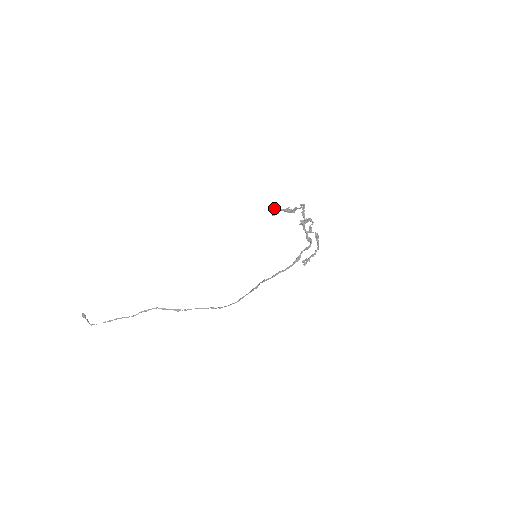
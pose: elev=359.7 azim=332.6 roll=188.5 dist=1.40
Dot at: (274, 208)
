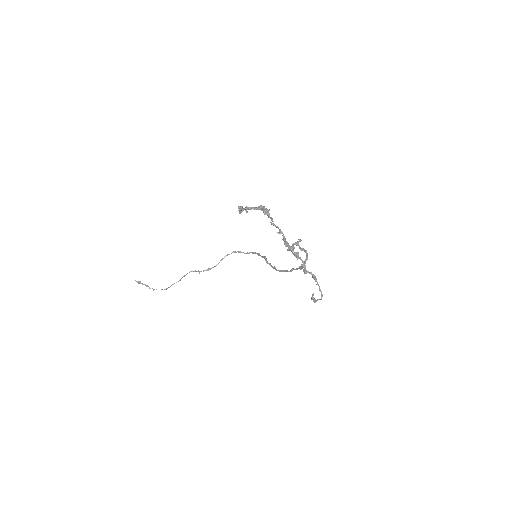
Dot at: (244, 208)
